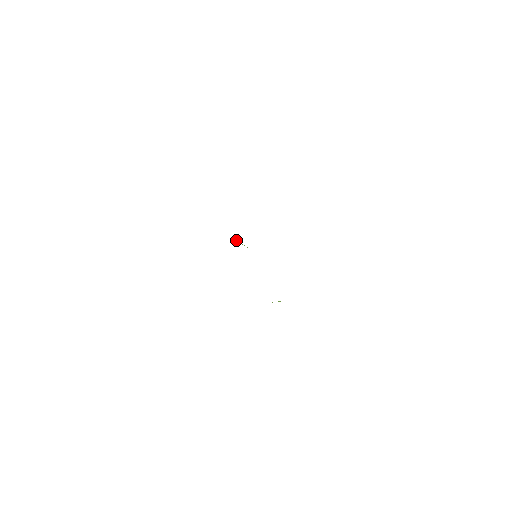
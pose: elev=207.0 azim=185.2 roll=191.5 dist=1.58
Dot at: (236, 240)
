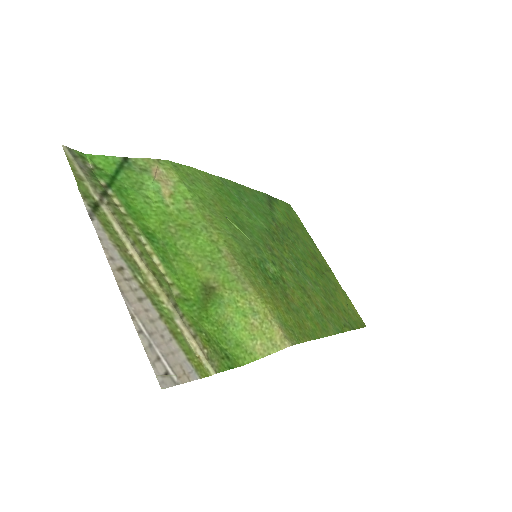
Dot at: (234, 224)
